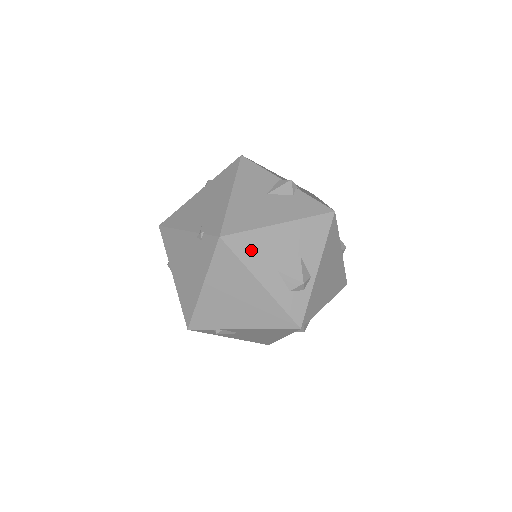
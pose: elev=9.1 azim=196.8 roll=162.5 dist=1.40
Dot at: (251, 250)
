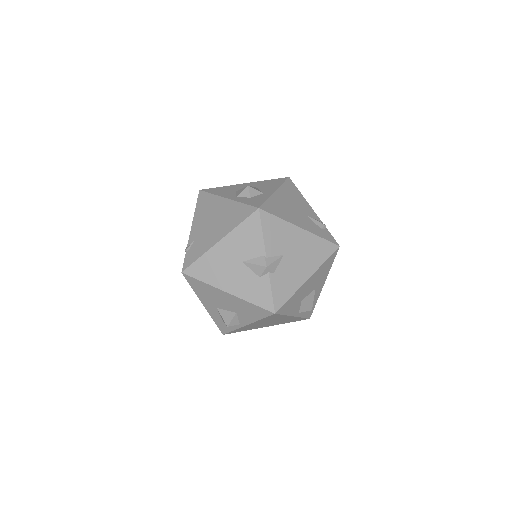
Dot at: (202, 290)
